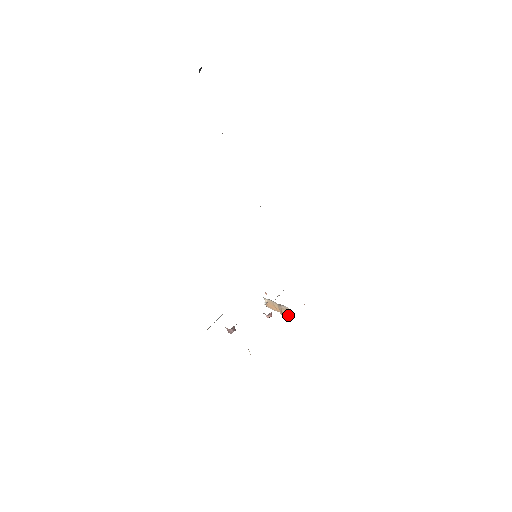
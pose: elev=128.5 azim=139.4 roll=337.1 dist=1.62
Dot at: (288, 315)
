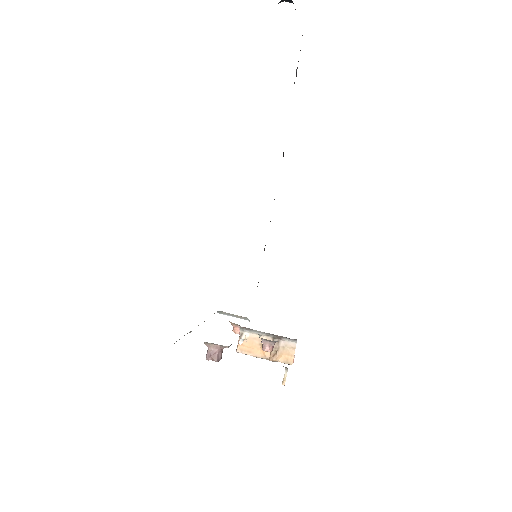
Dot at: (286, 360)
